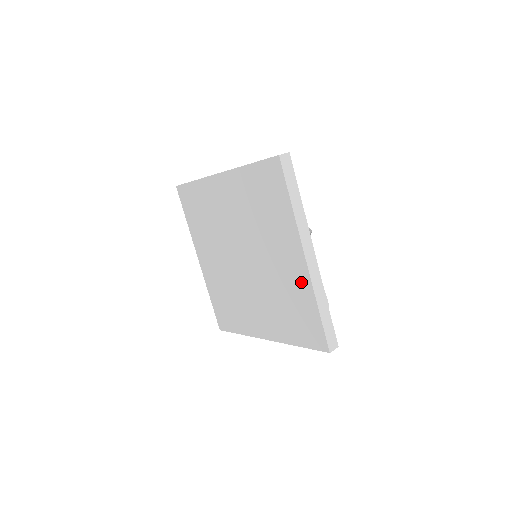
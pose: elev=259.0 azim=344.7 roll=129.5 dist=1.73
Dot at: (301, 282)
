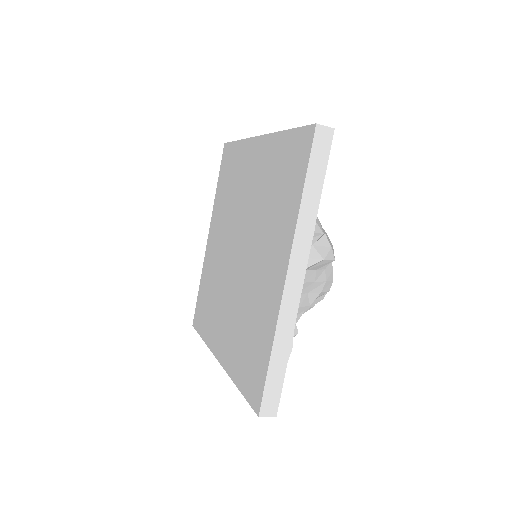
Dot at: (271, 305)
